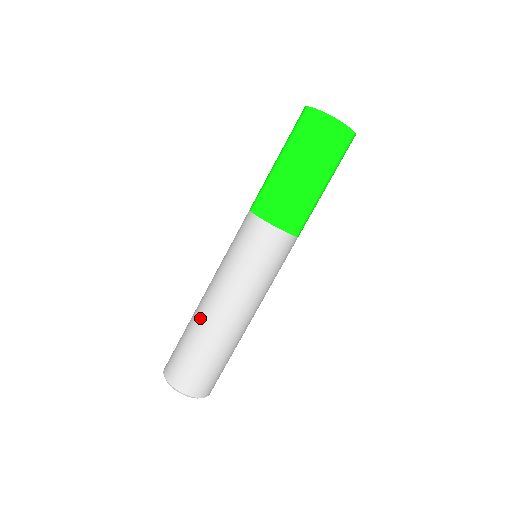
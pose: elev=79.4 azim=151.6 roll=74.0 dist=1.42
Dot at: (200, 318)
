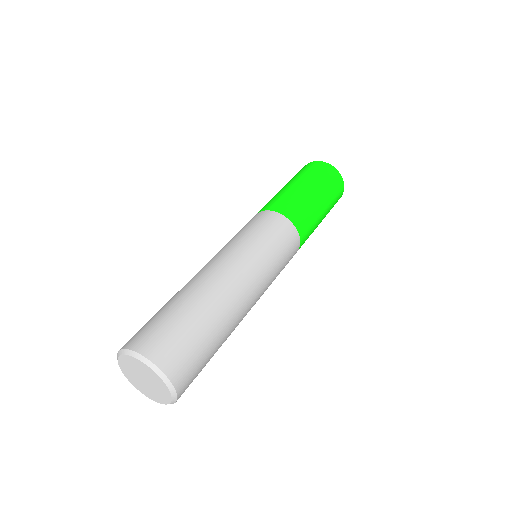
Dot at: (205, 286)
